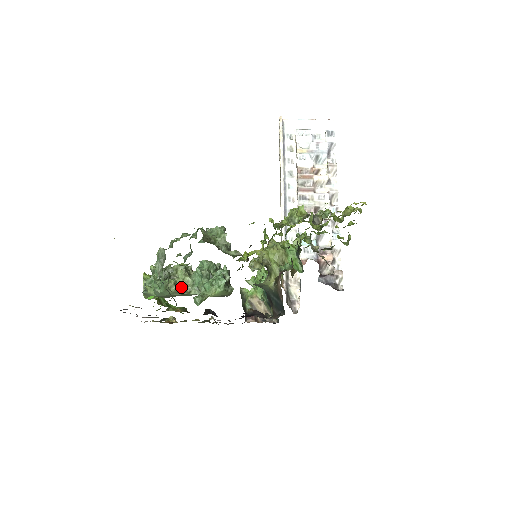
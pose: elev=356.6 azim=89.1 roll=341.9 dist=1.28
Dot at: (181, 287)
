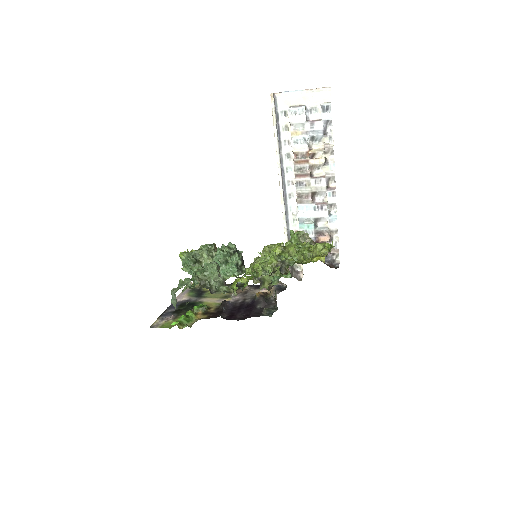
Dot at: occluded
